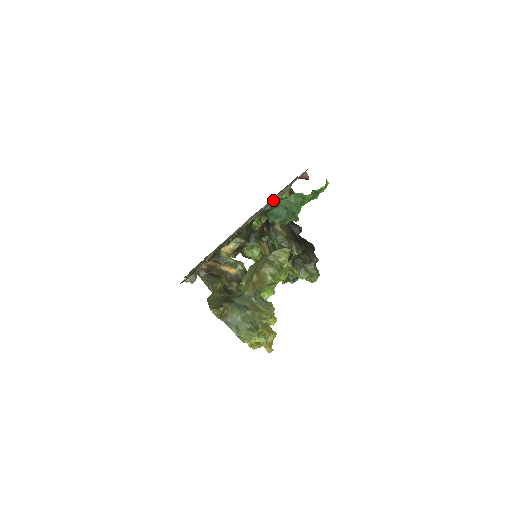
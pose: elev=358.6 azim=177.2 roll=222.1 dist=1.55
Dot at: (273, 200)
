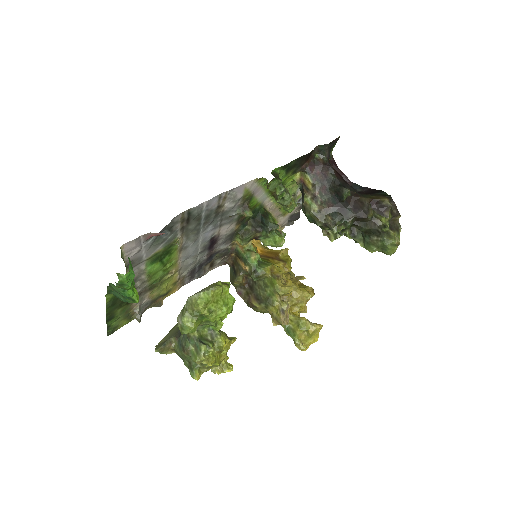
Dot at: (224, 210)
